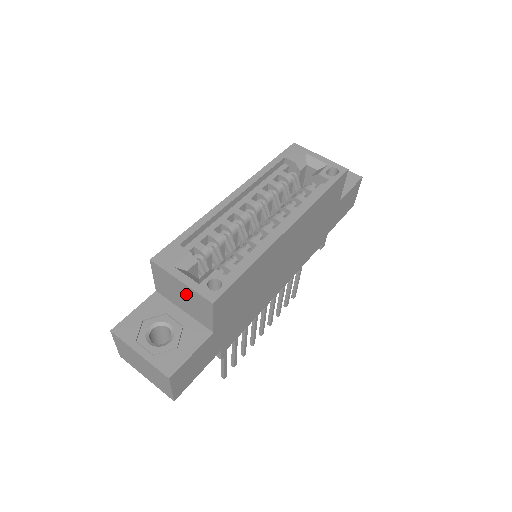
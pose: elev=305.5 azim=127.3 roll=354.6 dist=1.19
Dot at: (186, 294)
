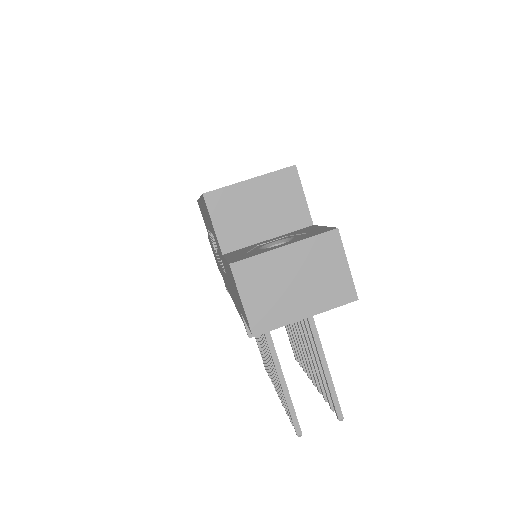
Dot at: (263, 195)
